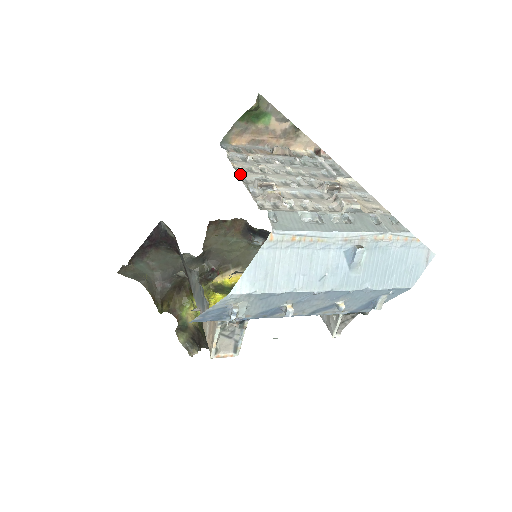
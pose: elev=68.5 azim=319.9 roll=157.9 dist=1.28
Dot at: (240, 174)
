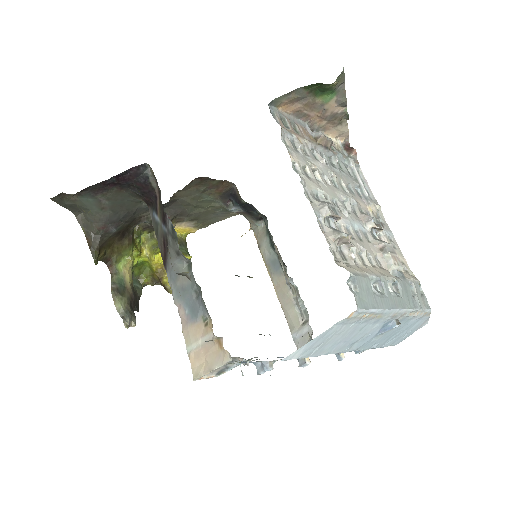
Dot at: (304, 183)
